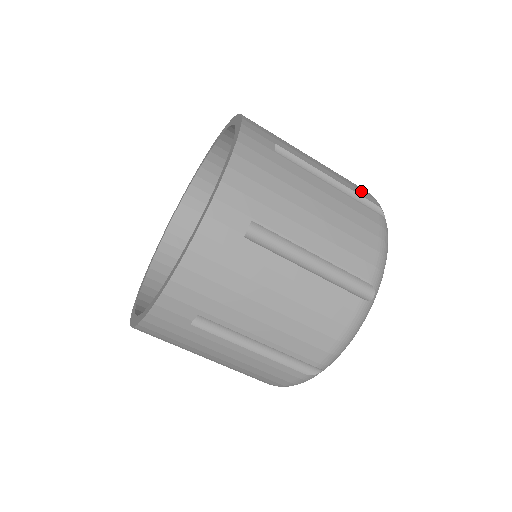
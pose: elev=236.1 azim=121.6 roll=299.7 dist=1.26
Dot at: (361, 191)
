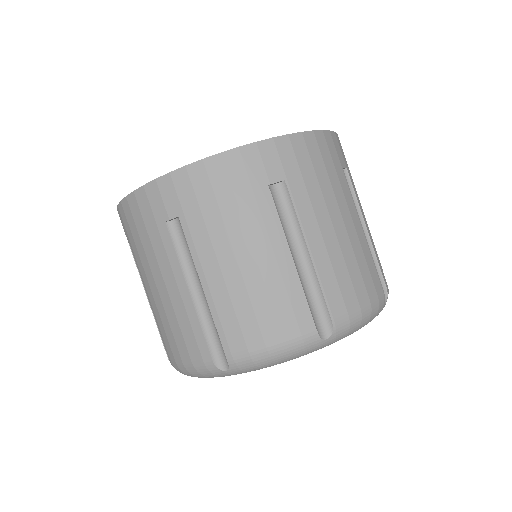
Dot at: occluded
